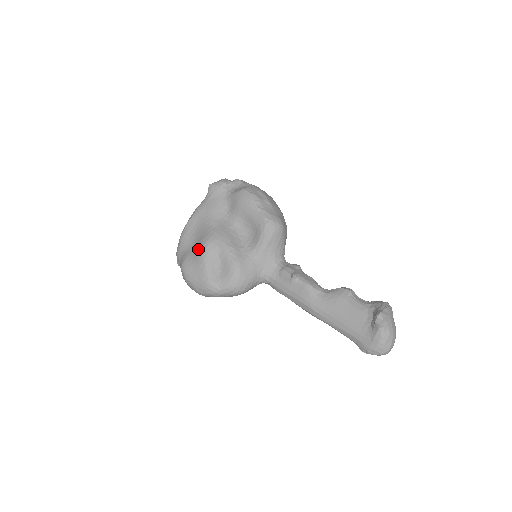
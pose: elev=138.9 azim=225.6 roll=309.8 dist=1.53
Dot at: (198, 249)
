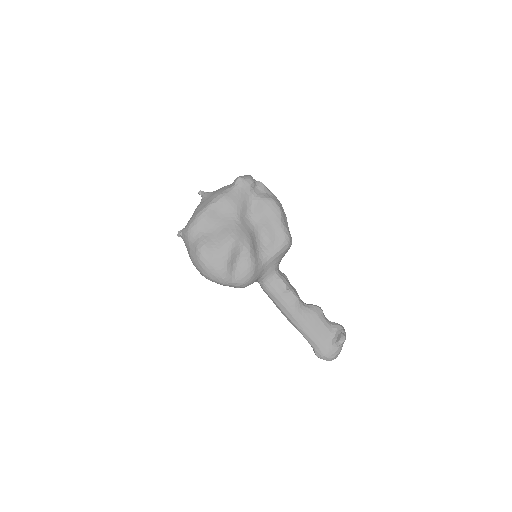
Dot at: (223, 240)
